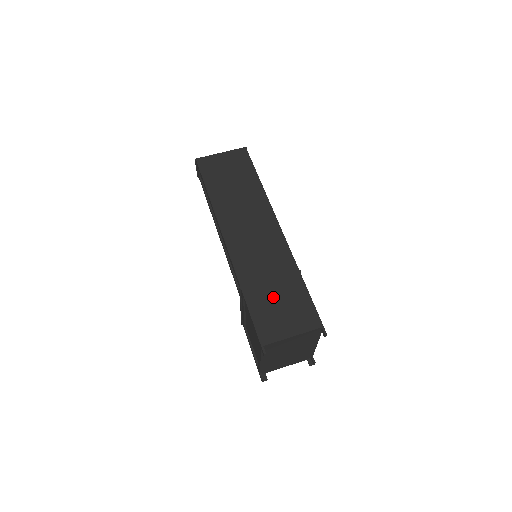
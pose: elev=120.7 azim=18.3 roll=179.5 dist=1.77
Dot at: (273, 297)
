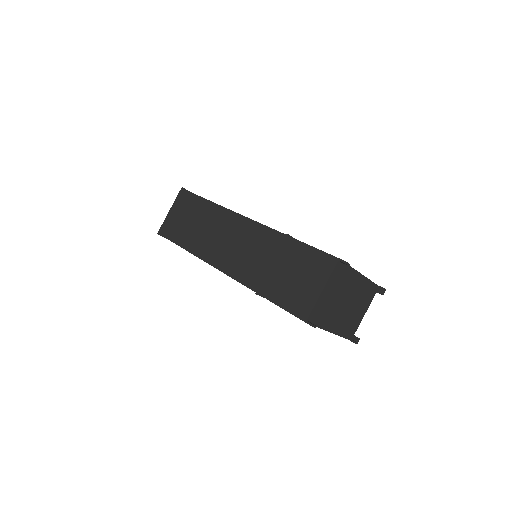
Dot at: (284, 275)
